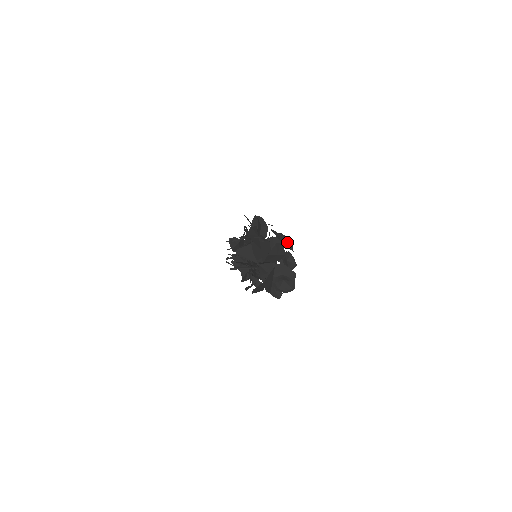
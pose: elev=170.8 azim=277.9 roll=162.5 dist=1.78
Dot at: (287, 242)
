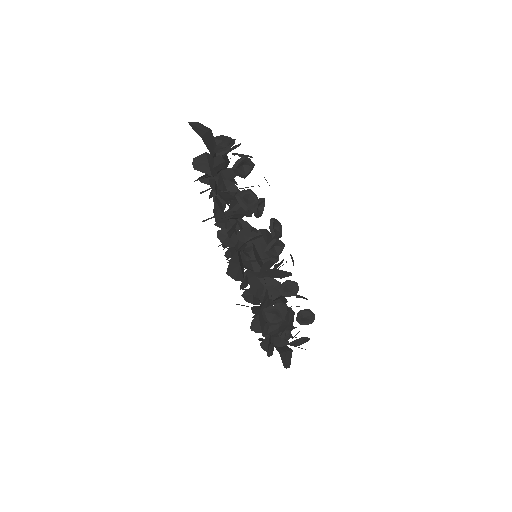
Dot at: occluded
